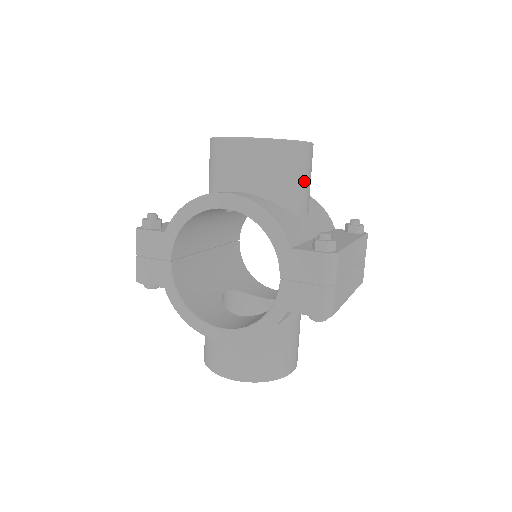
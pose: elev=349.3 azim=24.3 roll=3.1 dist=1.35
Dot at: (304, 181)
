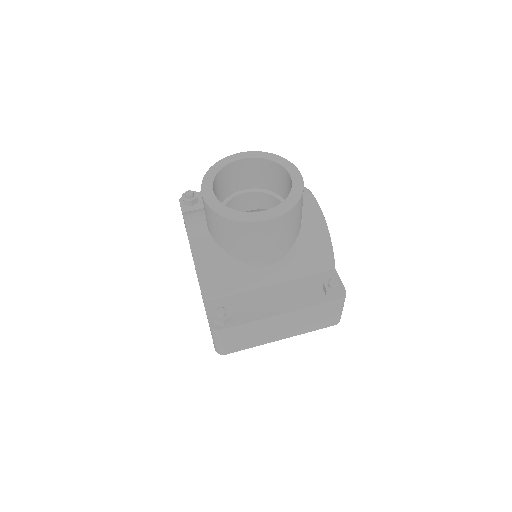
Dot at: (258, 246)
